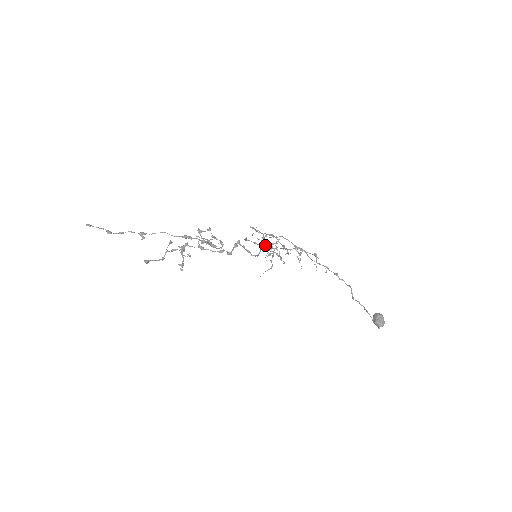
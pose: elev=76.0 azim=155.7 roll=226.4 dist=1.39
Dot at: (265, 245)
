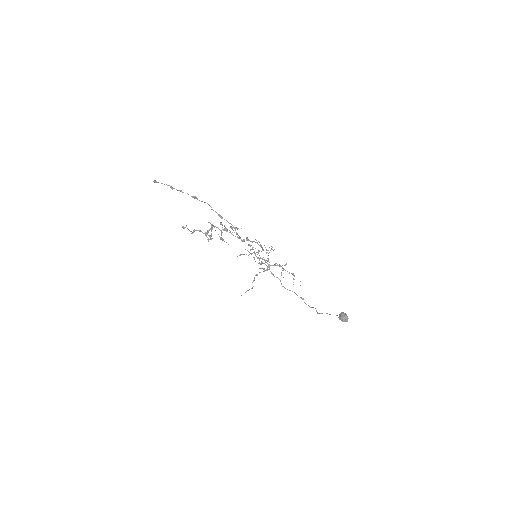
Dot at: occluded
